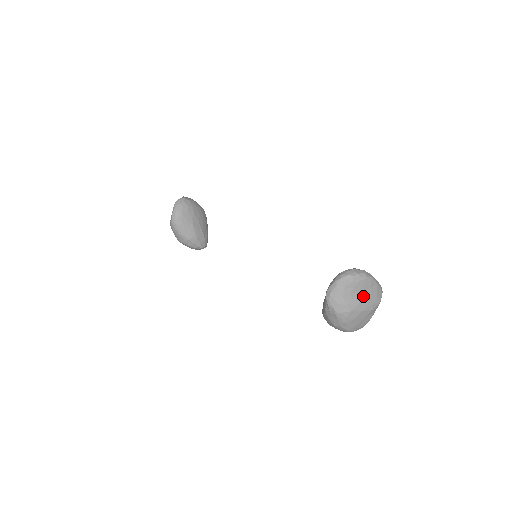
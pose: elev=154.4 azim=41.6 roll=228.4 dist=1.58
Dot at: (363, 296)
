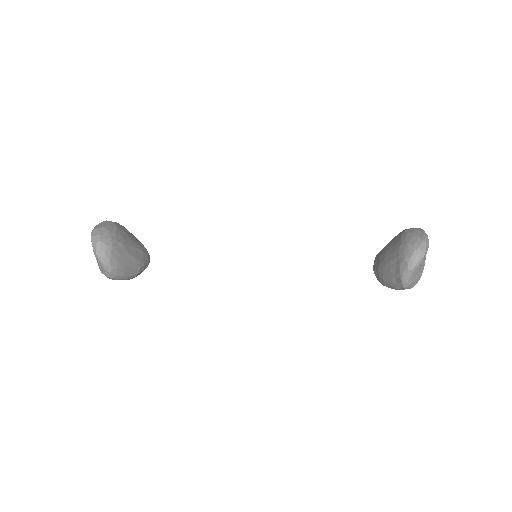
Dot at: (425, 257)
